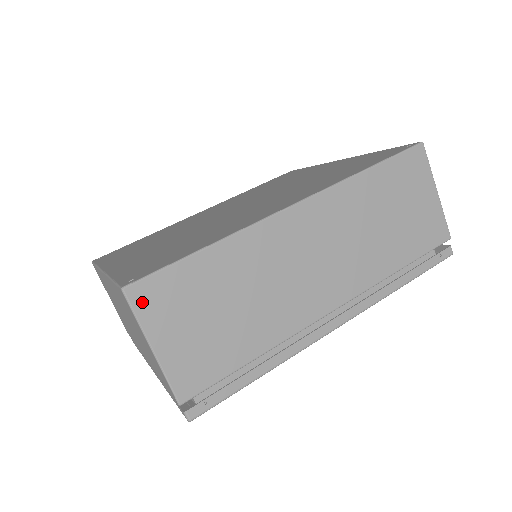
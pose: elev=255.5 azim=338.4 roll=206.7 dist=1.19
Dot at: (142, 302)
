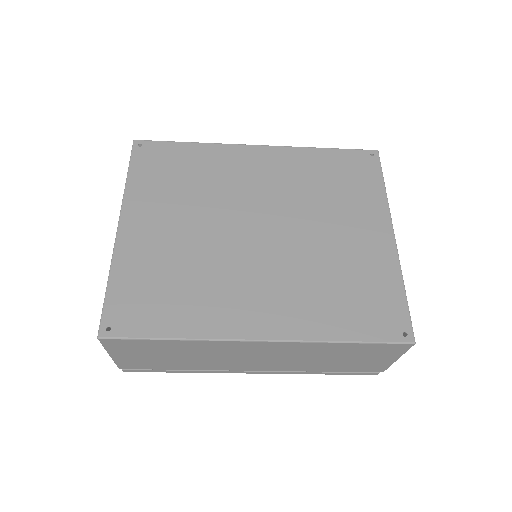
Dot at: (110, 344)
